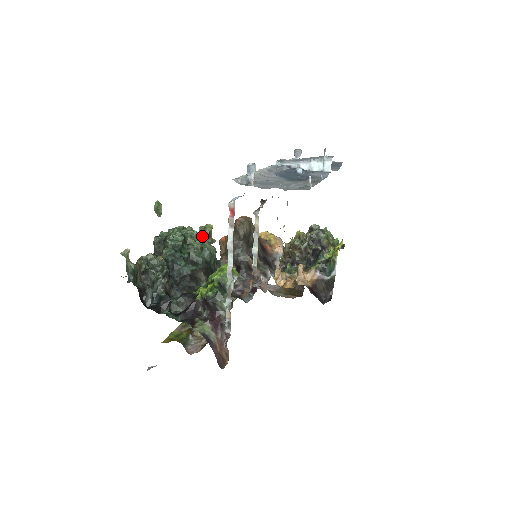
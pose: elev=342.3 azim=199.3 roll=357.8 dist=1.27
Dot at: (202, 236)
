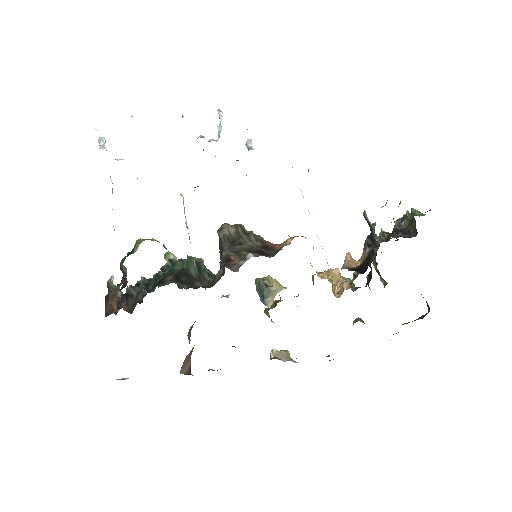
Dot at: (196, 259)
